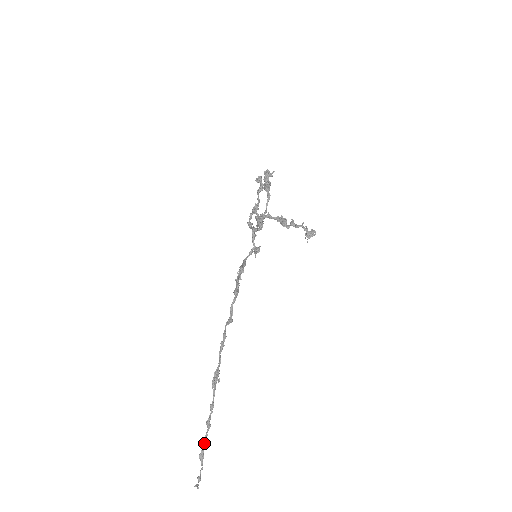
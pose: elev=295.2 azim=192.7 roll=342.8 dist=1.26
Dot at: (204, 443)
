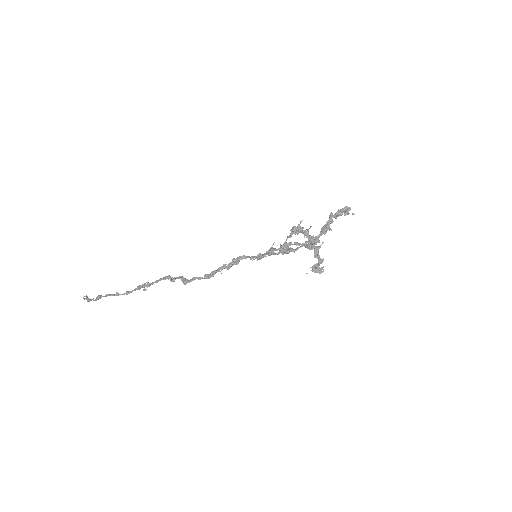
Dot at: (106, 296)
